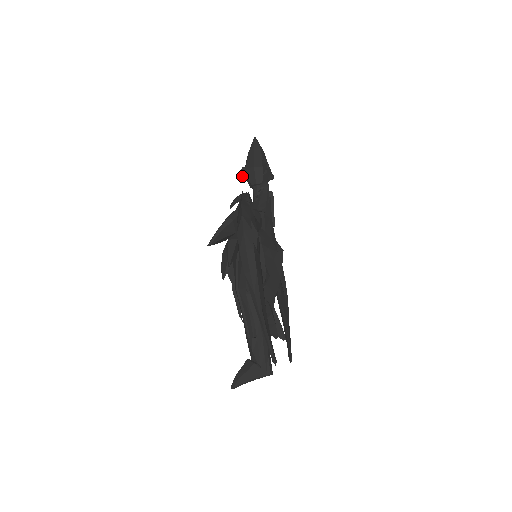
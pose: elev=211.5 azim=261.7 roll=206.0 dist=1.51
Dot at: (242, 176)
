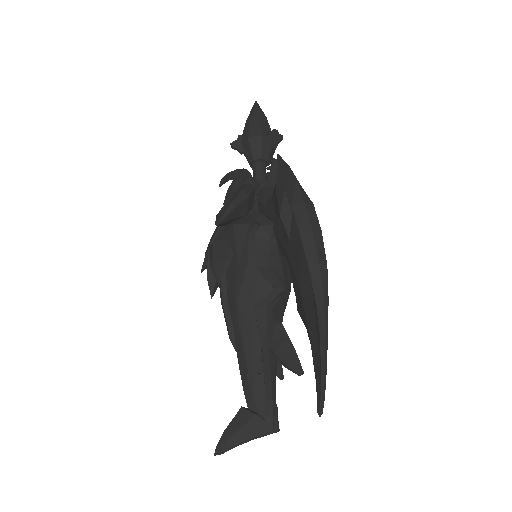
Dot at: (239, 146)
